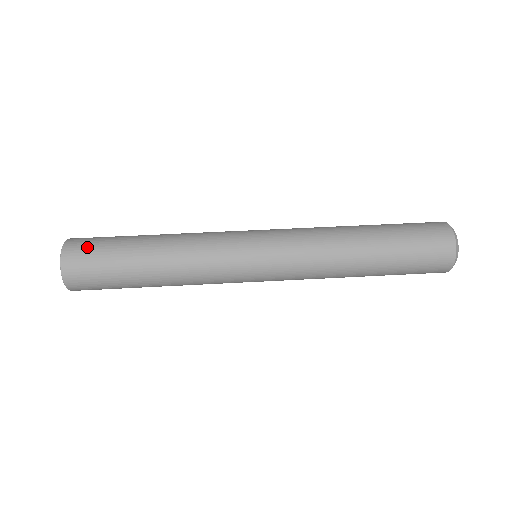
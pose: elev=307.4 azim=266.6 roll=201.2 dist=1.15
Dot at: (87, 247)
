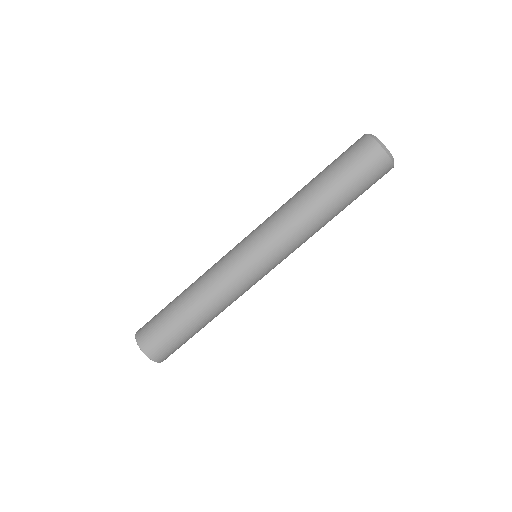
Dot at: (160, 345)
